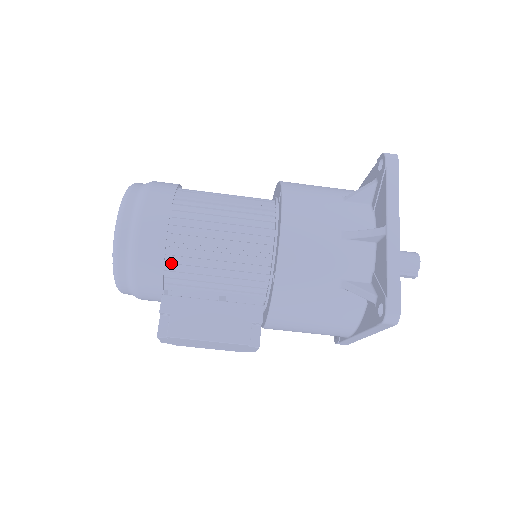
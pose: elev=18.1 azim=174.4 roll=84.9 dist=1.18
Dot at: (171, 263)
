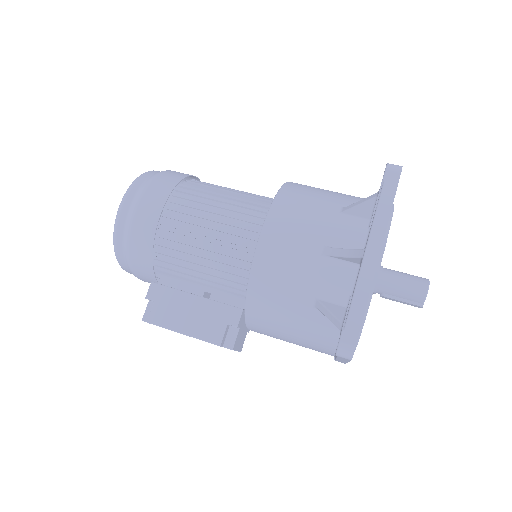
Dot at: (161, 253)
